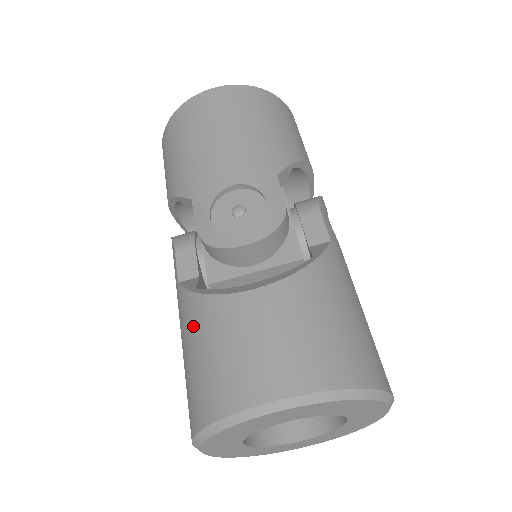
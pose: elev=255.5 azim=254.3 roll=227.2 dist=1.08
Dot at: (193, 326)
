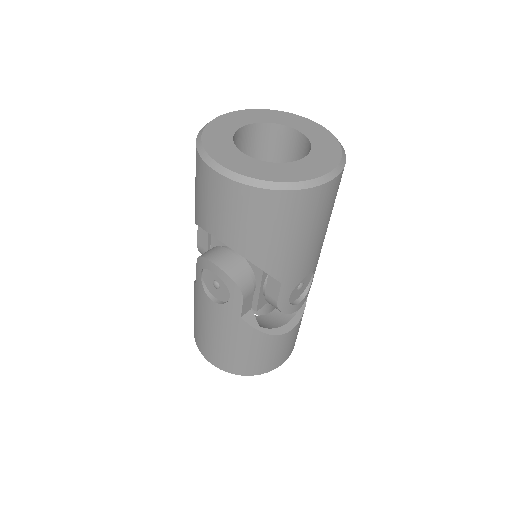
Dot at: occluded
